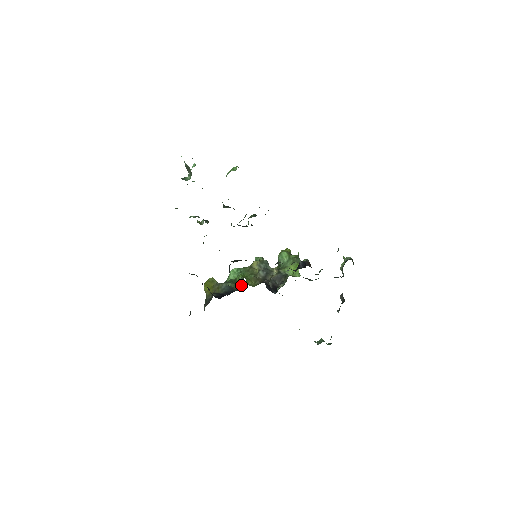
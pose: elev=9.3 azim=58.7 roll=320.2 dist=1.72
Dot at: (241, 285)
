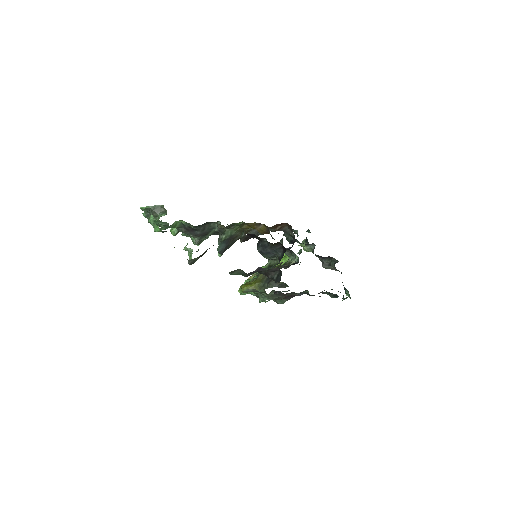
Dot at: (274, 266)
